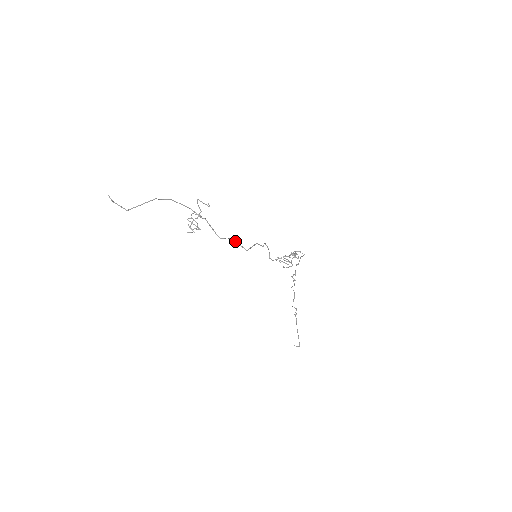
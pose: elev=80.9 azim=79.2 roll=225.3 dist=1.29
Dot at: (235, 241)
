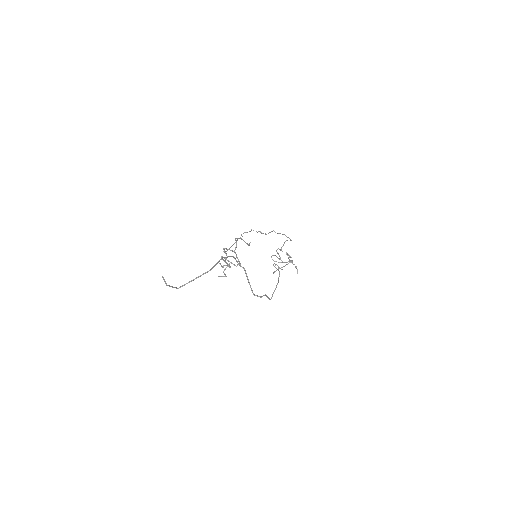
Dot at: (265, 295)
